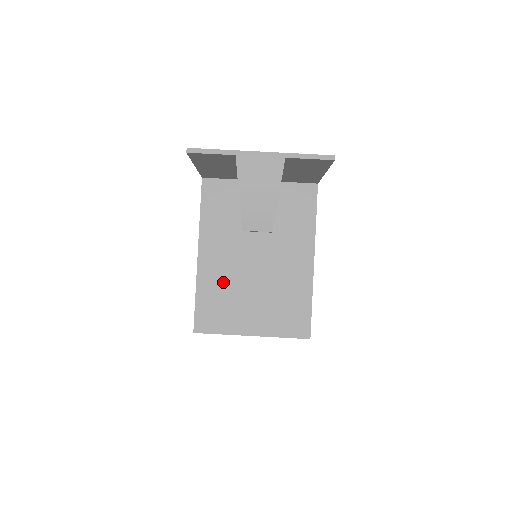
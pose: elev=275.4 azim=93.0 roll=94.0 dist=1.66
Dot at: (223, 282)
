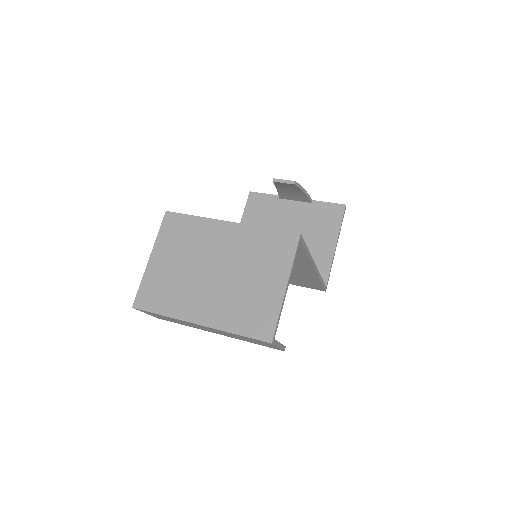
Dot at: occluded
